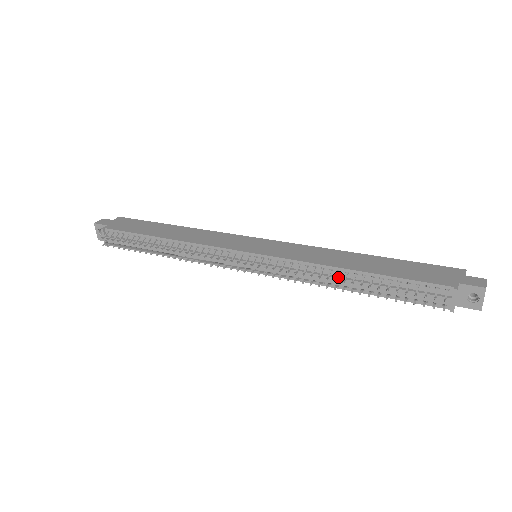
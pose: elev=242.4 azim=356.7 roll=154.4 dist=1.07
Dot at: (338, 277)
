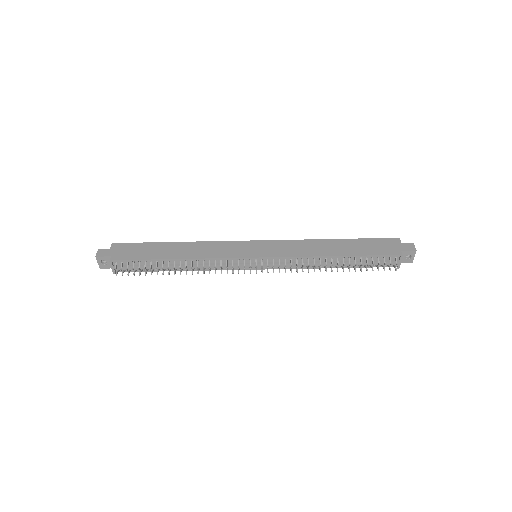
Dot at: (326, 262)
